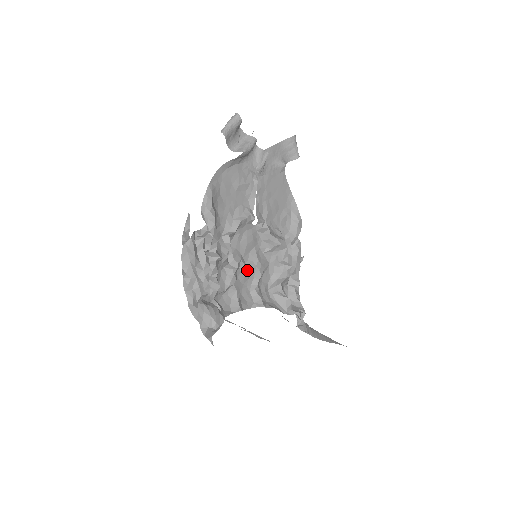
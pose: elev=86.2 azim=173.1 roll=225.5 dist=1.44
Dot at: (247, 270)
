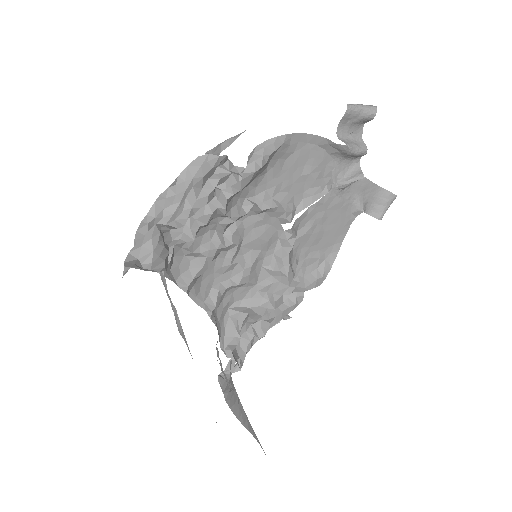
Dot at: (232, 262)
